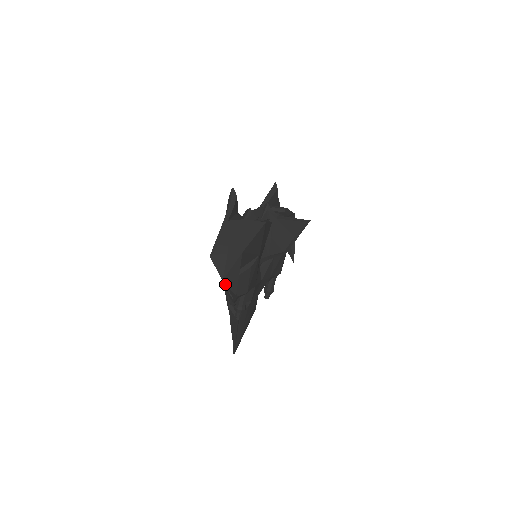
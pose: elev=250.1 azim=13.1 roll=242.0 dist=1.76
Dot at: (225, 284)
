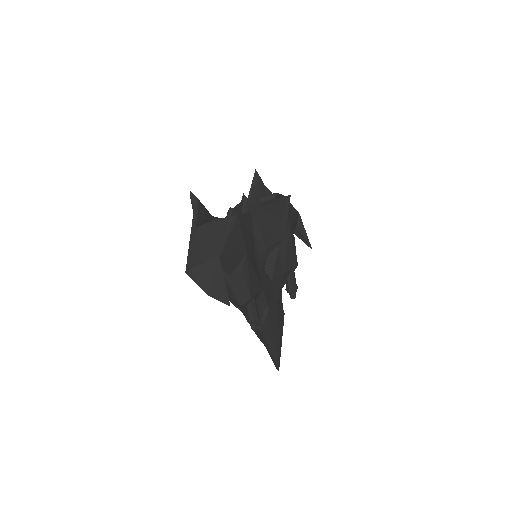
Dot at: occluded
